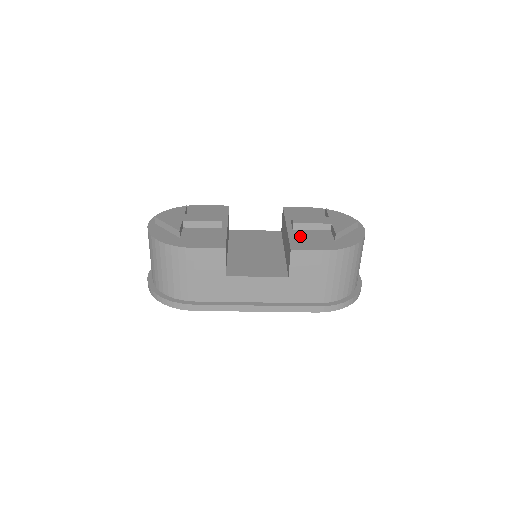
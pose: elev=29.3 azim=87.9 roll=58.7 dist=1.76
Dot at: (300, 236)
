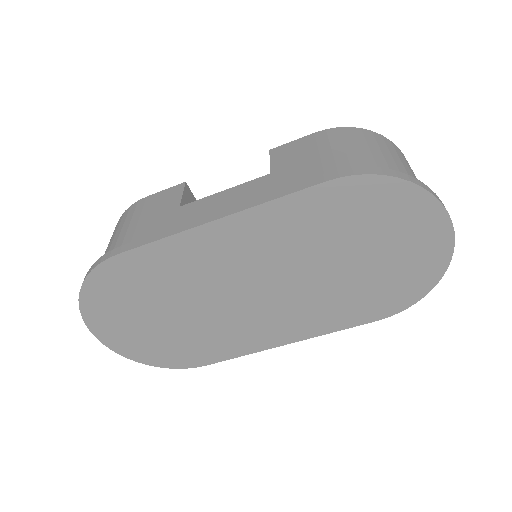
Dot at: occluded
